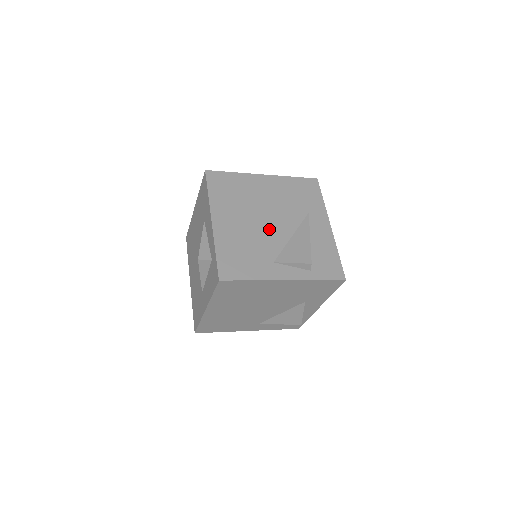
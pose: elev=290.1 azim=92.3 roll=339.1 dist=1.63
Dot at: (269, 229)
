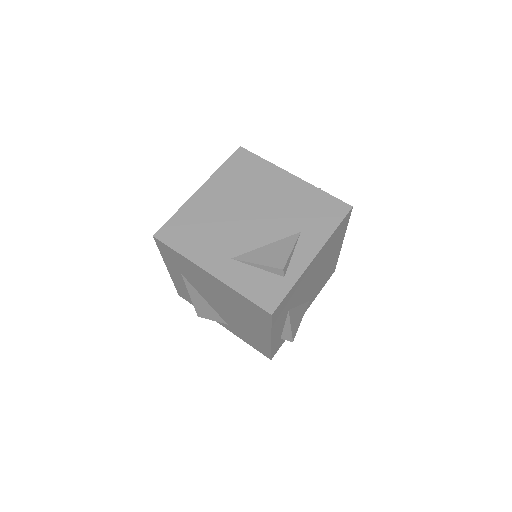
Dot at: occluded
